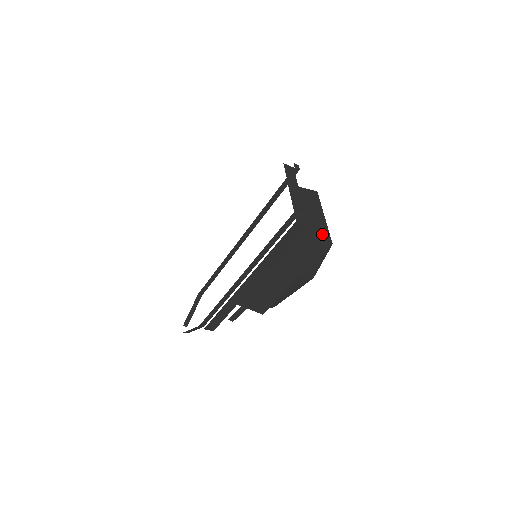
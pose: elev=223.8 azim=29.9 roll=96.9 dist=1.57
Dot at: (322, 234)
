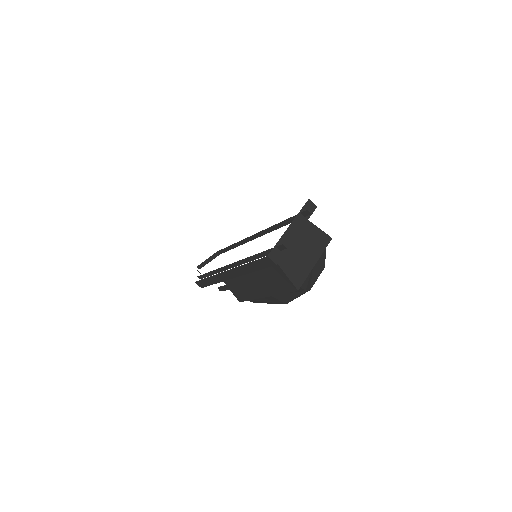
Dot at: (295, 278)
